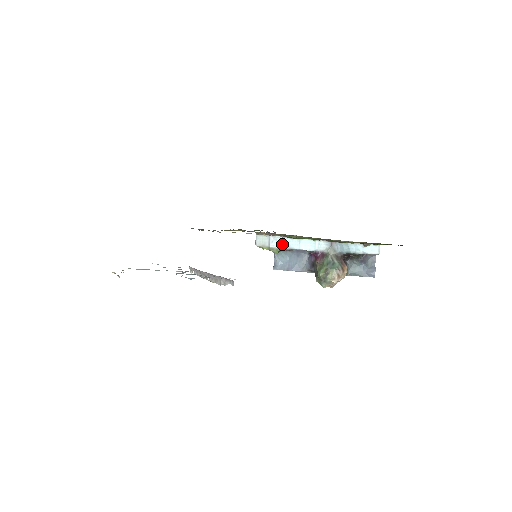
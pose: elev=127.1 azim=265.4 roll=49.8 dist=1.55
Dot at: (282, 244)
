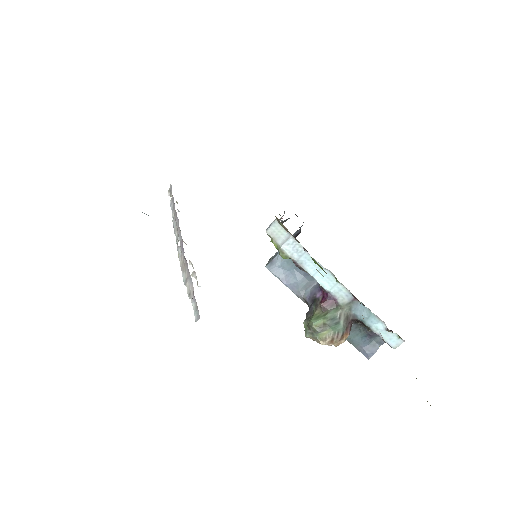
Dot at: (297, 256)
